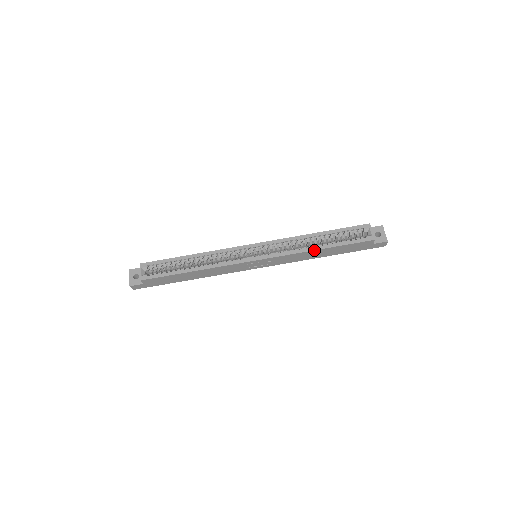
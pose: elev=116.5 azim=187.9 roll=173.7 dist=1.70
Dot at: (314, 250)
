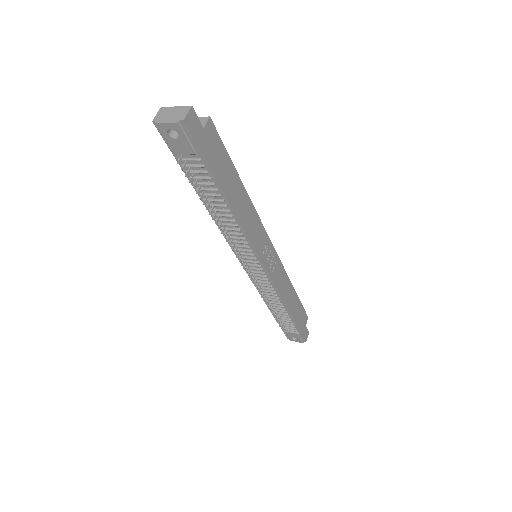
Dot at: (292, 285)
